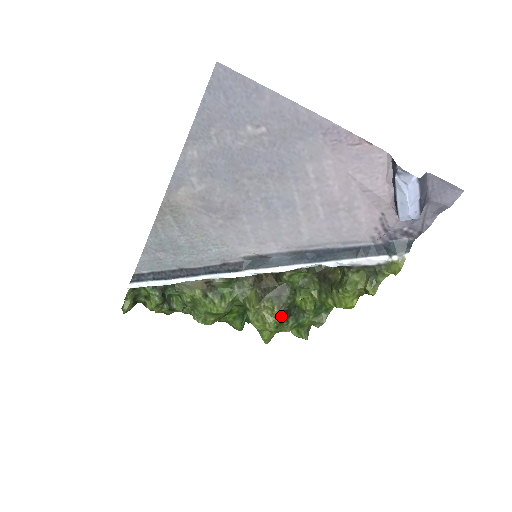
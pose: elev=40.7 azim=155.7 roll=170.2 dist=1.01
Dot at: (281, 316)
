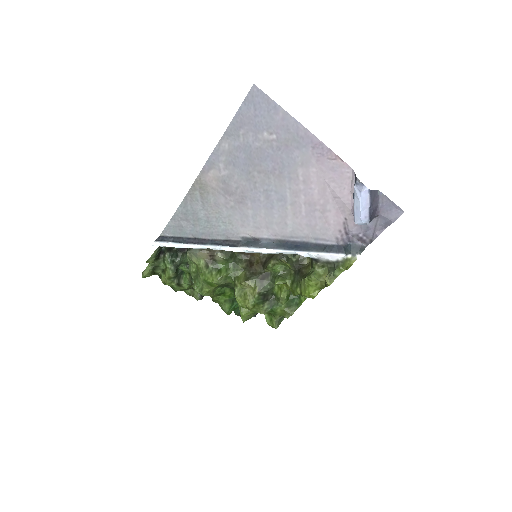
Dot at: (259, 297)
